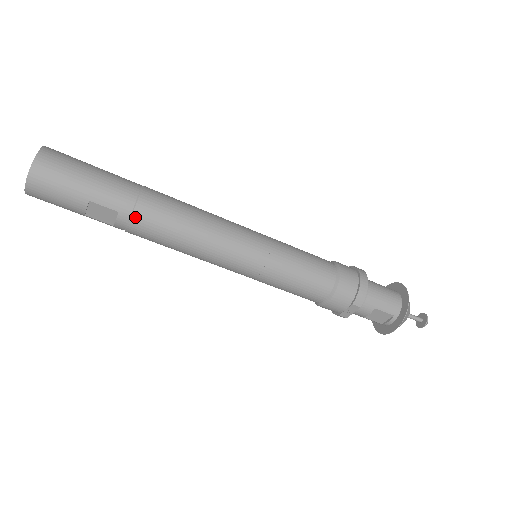
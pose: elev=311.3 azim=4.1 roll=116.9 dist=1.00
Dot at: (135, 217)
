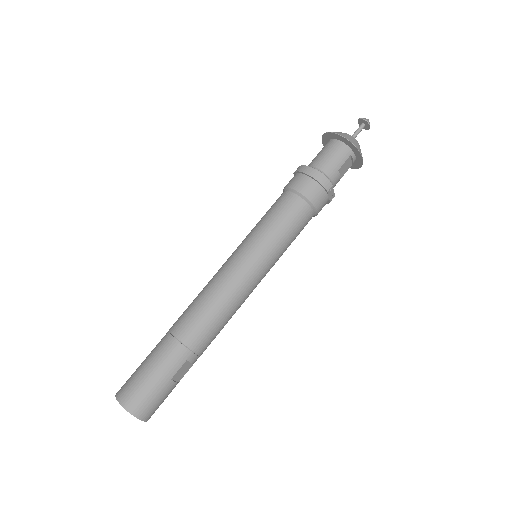
Dot at: (195, 349)
